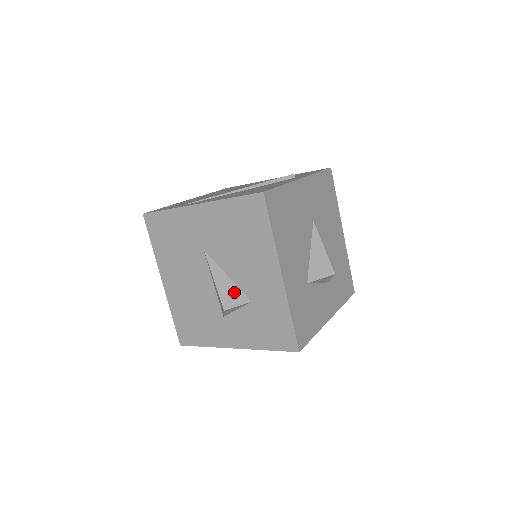
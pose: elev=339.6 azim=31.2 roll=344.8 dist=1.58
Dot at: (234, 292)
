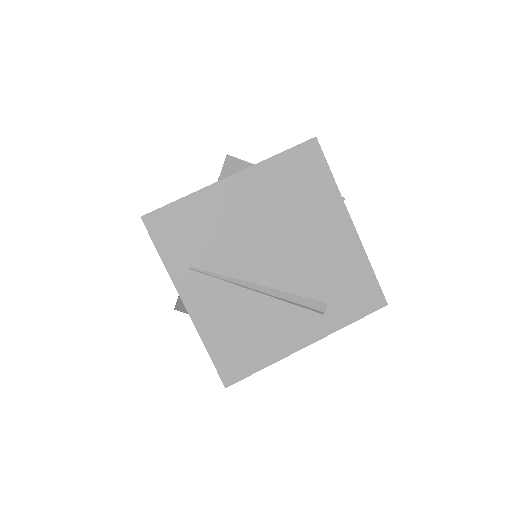
Dot at: occluded
